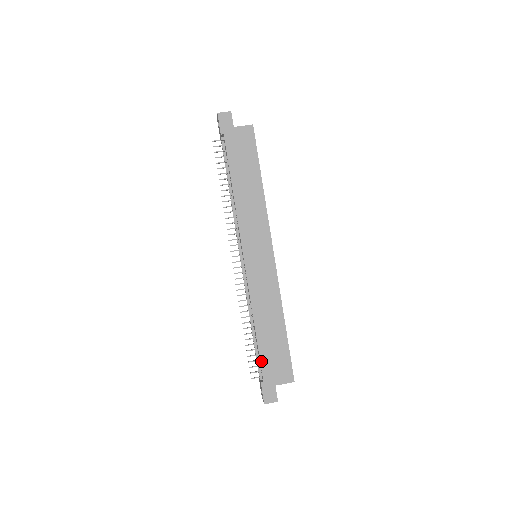
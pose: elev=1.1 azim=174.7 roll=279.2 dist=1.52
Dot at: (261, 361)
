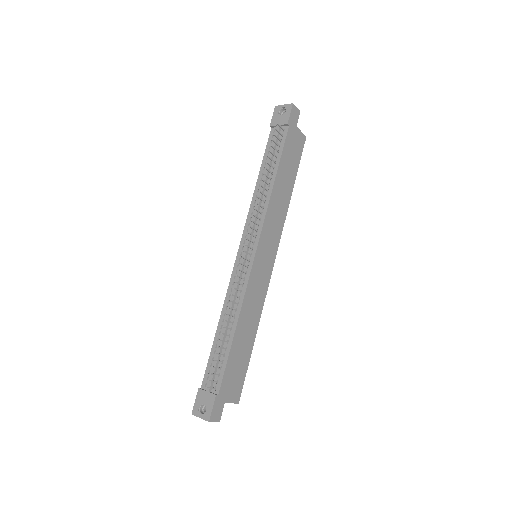
Dot at: (226, 370)
